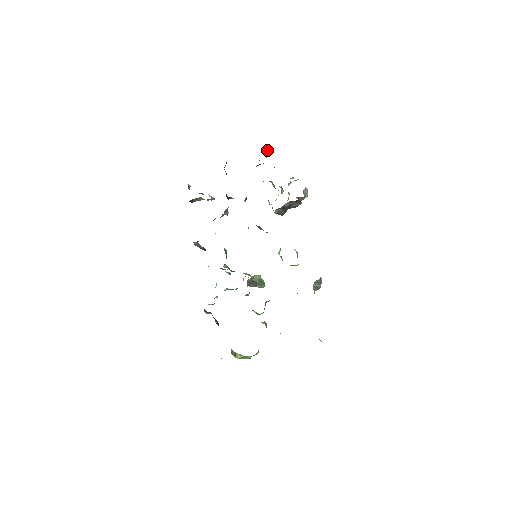
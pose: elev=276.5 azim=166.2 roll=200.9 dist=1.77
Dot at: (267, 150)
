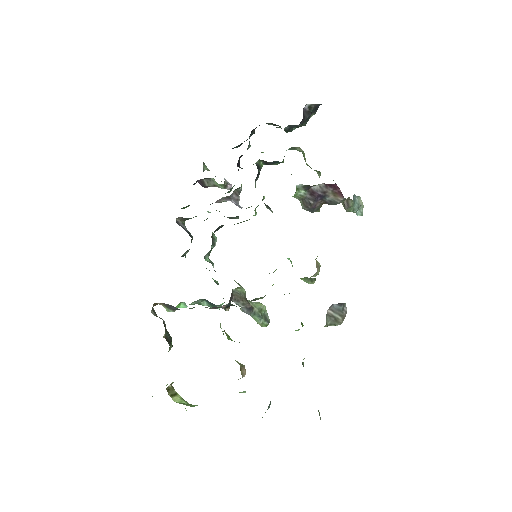
Dot at: (306, 106)
